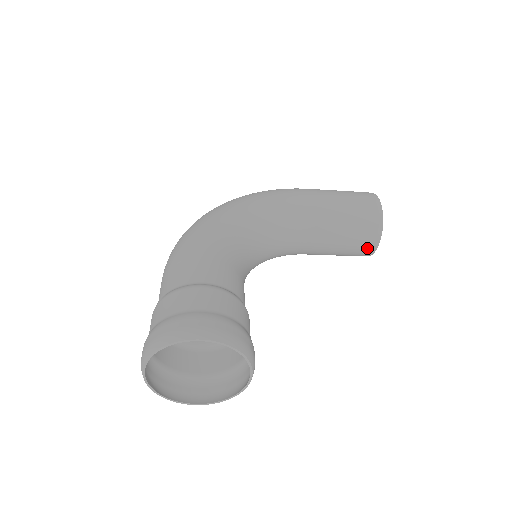
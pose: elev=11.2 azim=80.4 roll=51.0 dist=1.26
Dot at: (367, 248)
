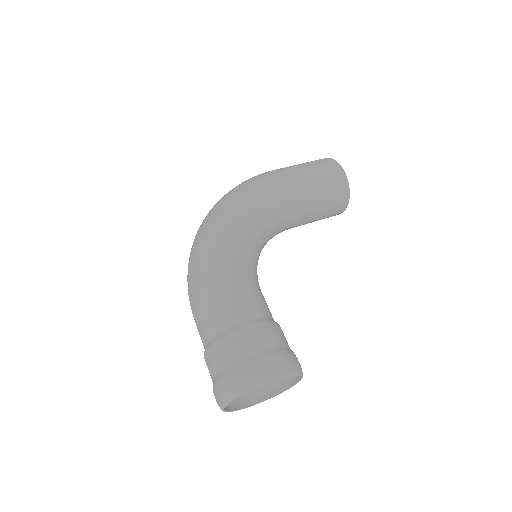
Dot at: (337, 213)
